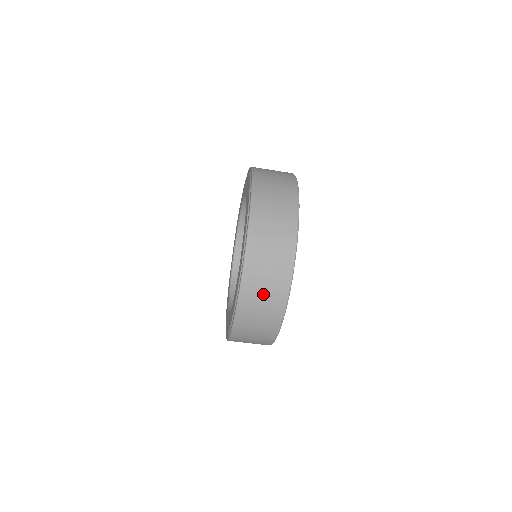
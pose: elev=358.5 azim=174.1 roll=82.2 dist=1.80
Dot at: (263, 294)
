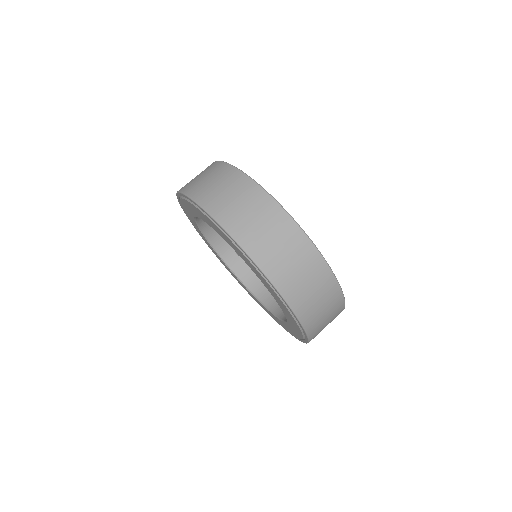
Dot at: (315, 297)
